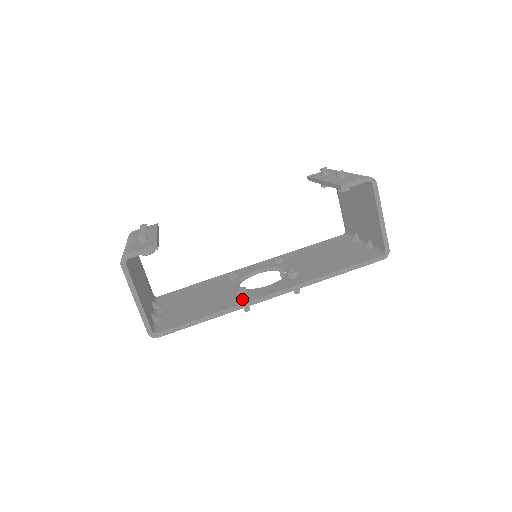
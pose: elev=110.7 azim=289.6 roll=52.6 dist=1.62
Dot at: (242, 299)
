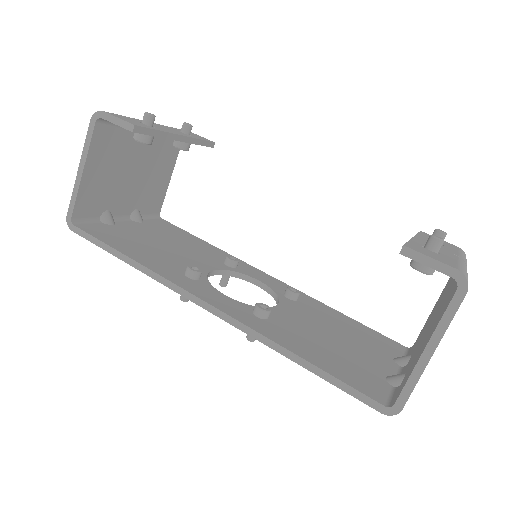
Dot at: (179, 277)
